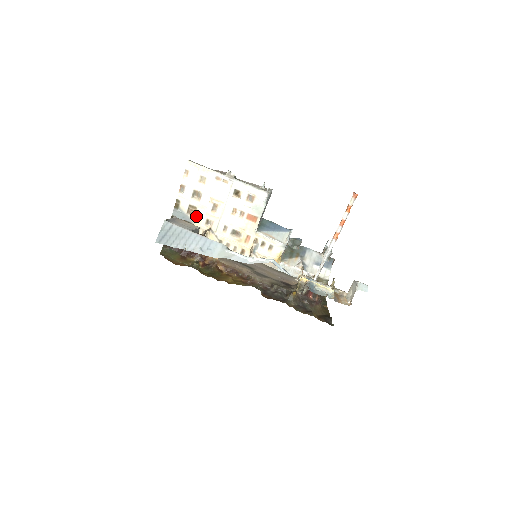
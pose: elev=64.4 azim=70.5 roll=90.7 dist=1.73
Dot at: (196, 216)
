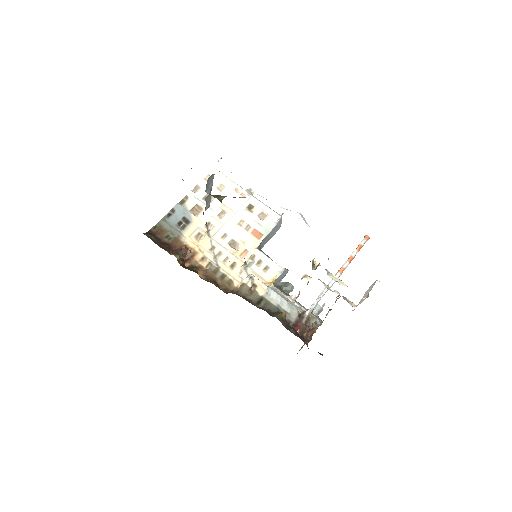
Dot at: (198, 216)
